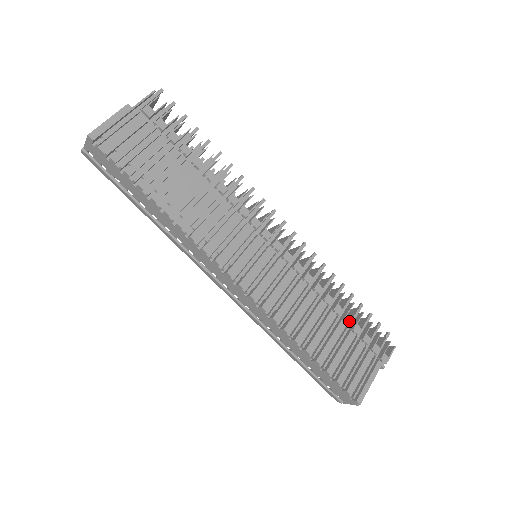
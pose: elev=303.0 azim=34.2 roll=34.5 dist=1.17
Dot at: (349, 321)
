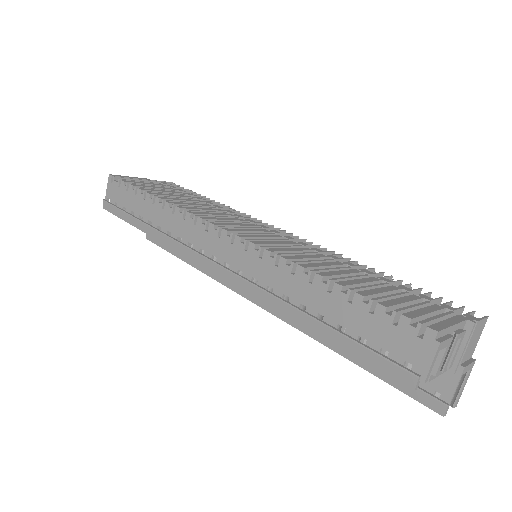
Dot at: (387, 281)
